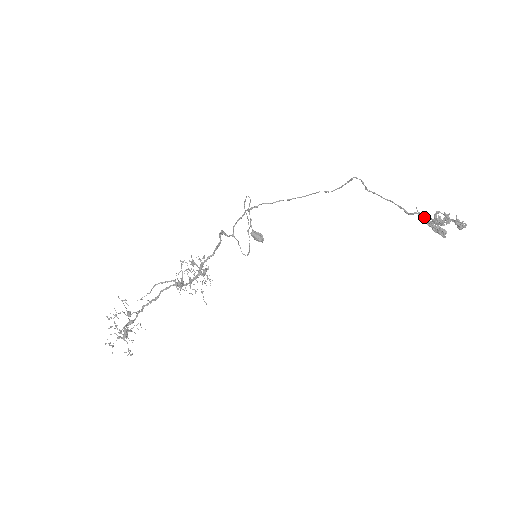
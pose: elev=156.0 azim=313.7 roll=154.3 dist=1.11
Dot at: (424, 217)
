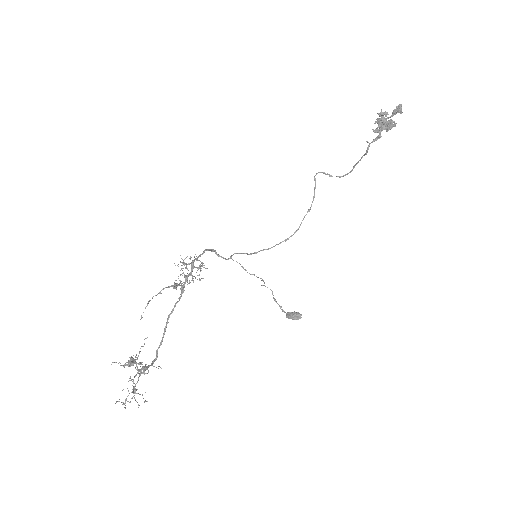
Dot at: (376, 139)
